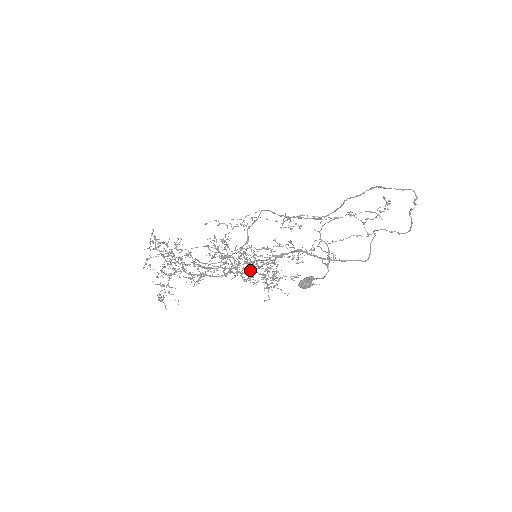
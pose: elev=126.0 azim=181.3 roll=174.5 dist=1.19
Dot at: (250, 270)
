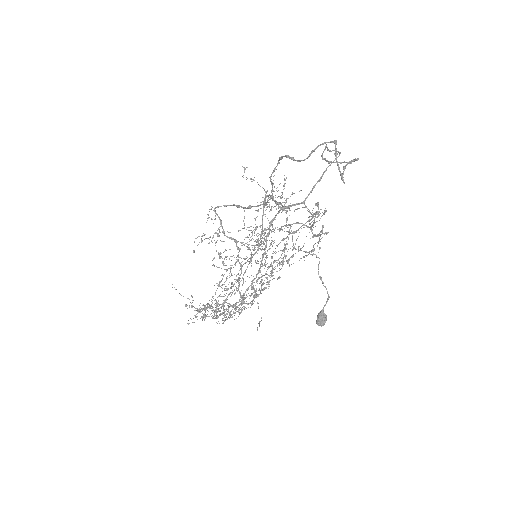
Dot at: (261, 249)
